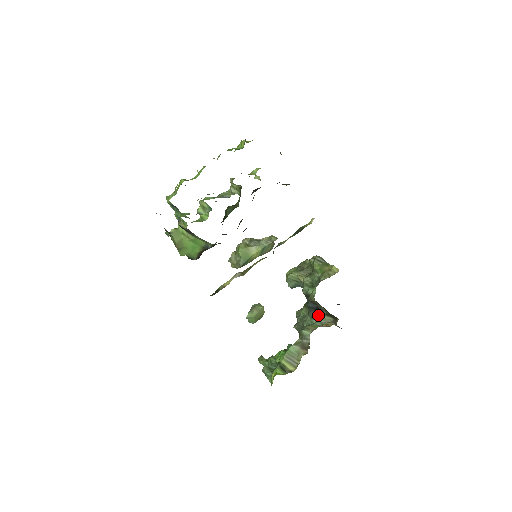
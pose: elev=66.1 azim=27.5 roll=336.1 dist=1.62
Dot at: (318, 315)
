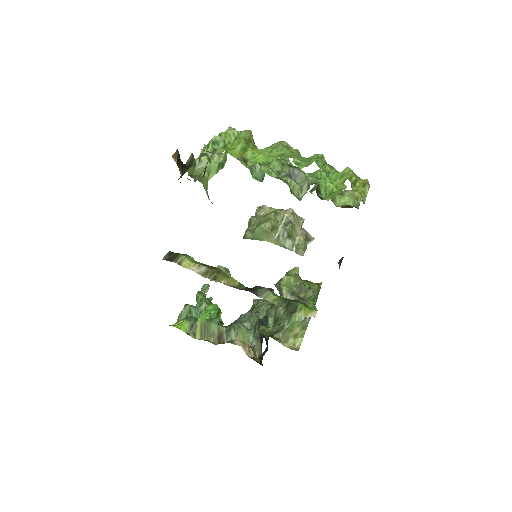
Dot at: (258, 334)
